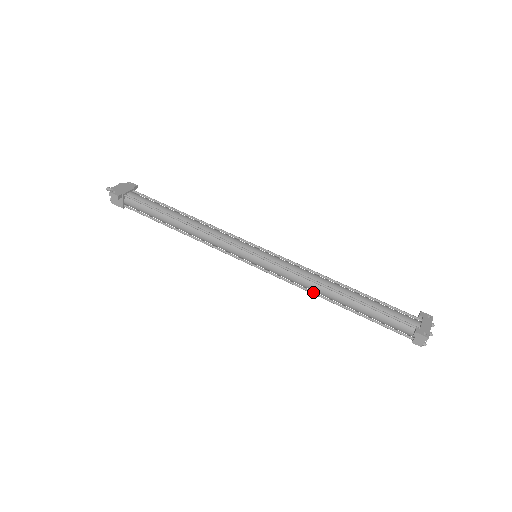
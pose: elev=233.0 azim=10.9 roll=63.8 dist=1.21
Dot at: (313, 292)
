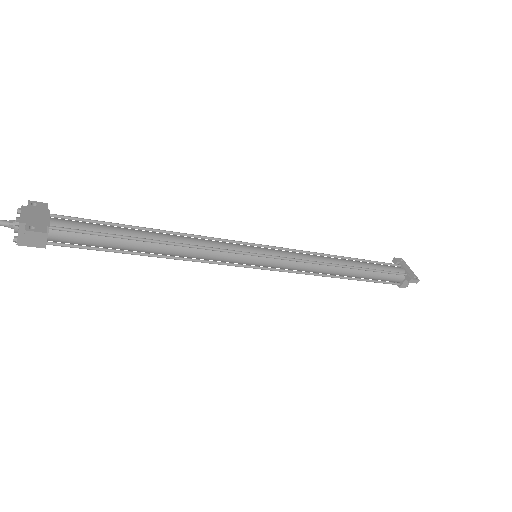
Dot at: (321, 274)
